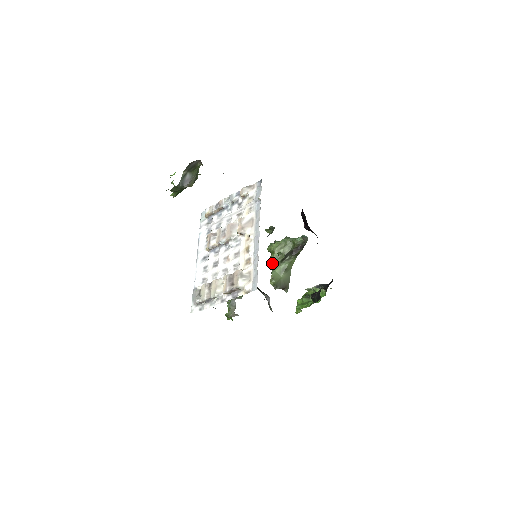
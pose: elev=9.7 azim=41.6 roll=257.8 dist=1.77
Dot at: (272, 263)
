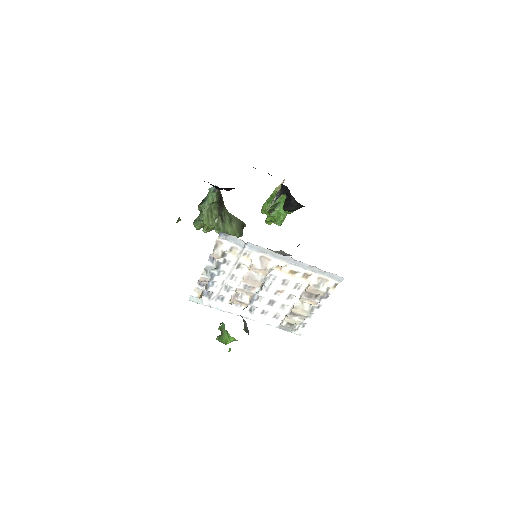
Dot at: (220, 231)
